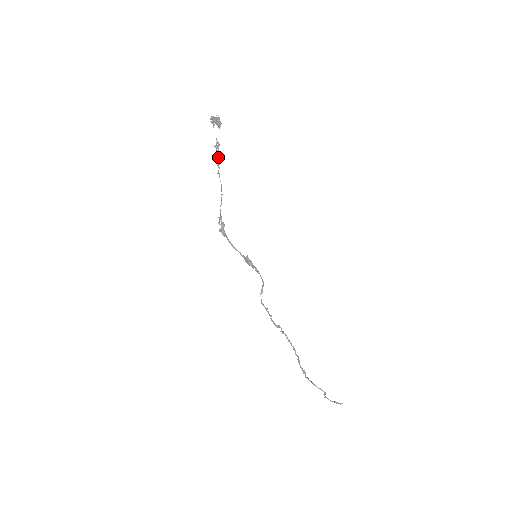
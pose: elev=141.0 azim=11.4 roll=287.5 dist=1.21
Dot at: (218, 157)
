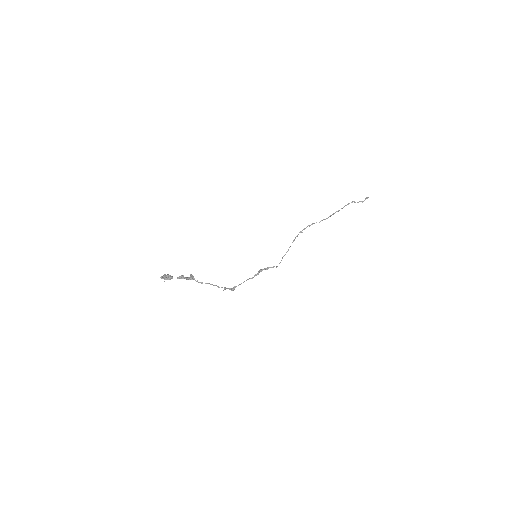
Dot at: (189, 279)
